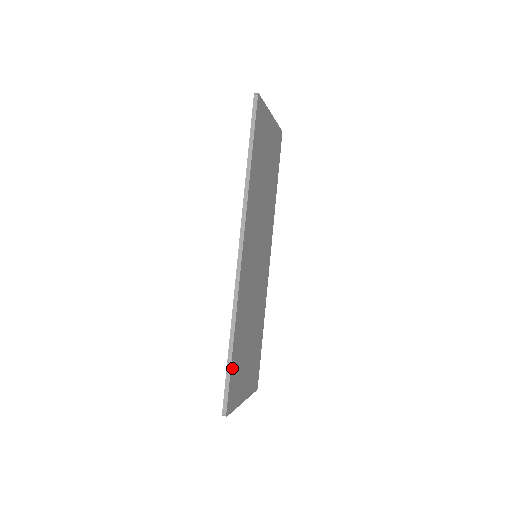
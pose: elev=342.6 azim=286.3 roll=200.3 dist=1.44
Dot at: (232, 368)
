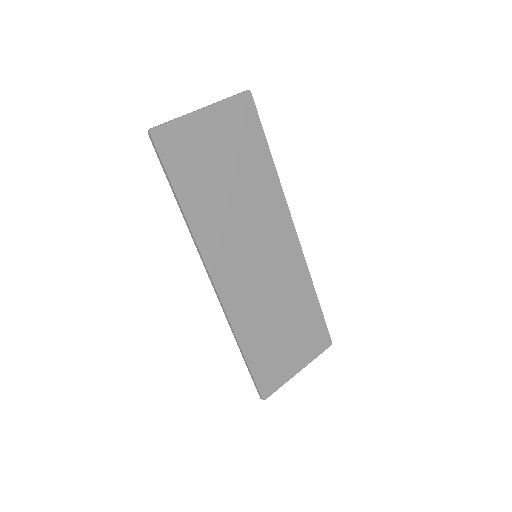
Dot at: (253, 367)
